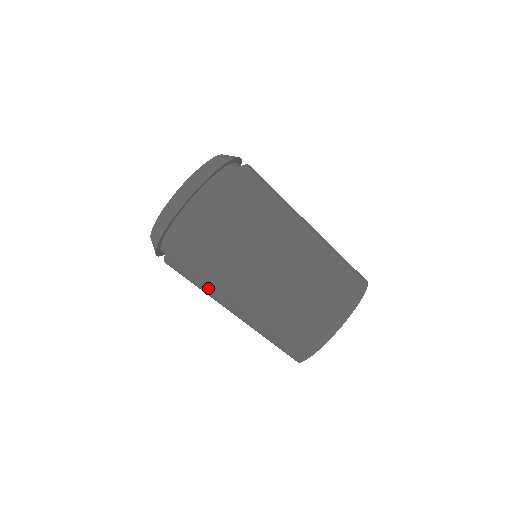
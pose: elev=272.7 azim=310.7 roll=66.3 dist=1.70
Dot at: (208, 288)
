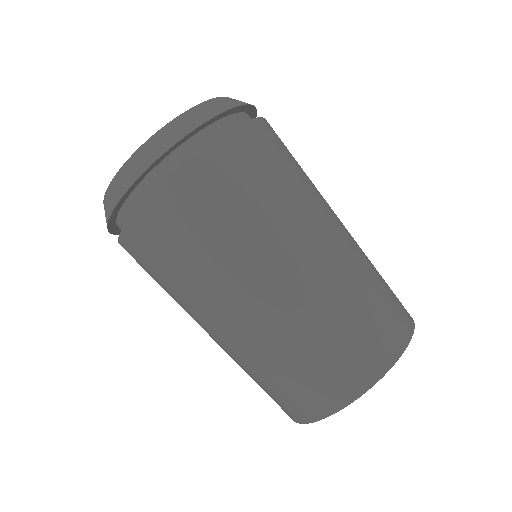
Dot at: (184, 287)
